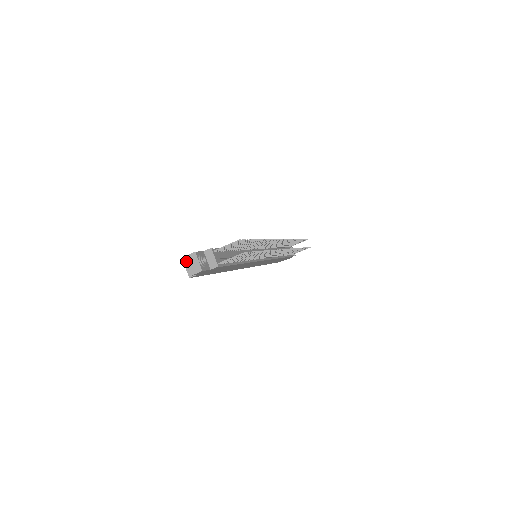
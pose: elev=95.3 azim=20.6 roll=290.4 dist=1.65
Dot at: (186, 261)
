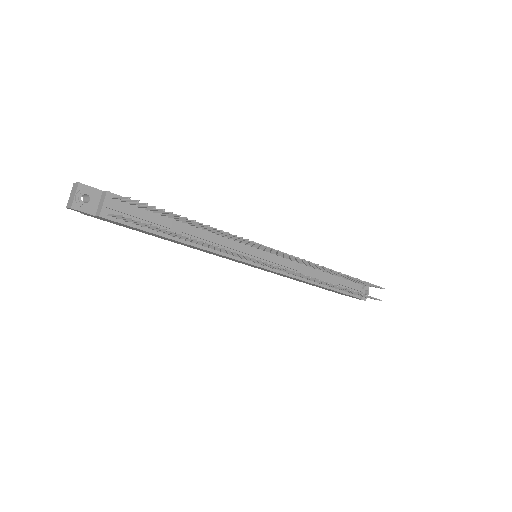
Dot at: (72, 189)
